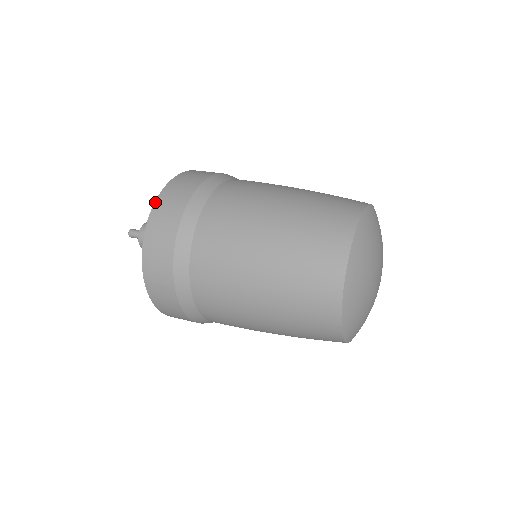
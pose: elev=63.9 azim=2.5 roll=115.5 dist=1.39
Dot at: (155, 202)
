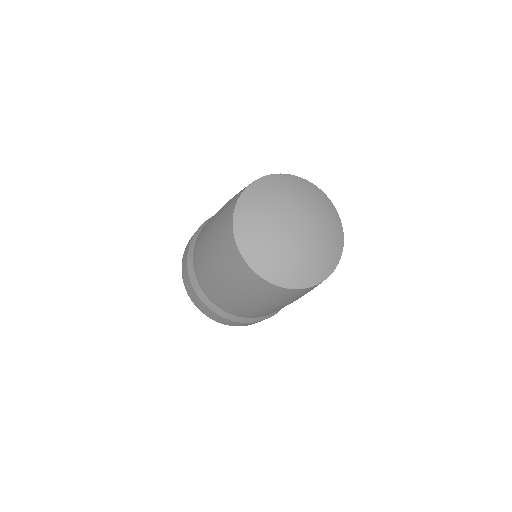
Dot at: (183, 255)
